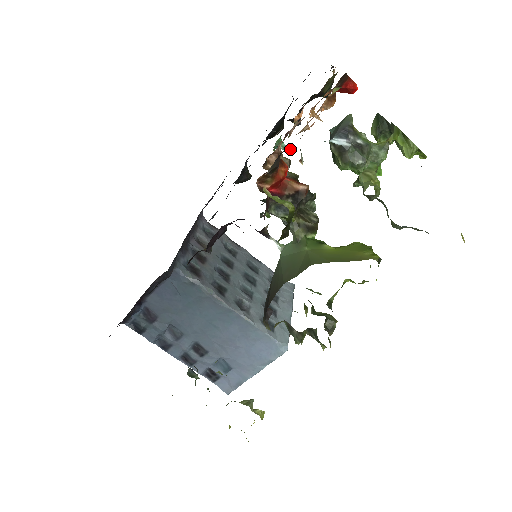
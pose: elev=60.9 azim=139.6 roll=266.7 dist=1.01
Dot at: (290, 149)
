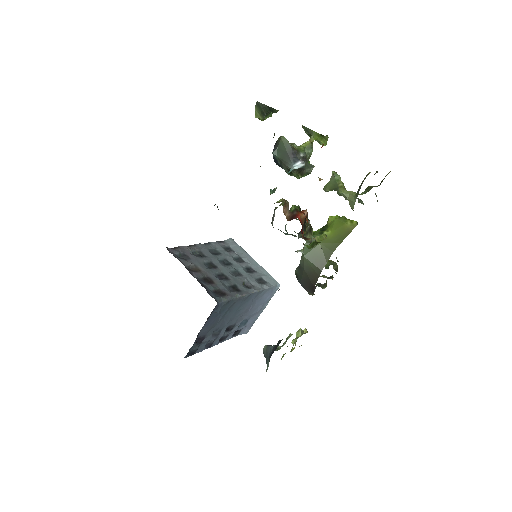
Dot at: (274, 190)
